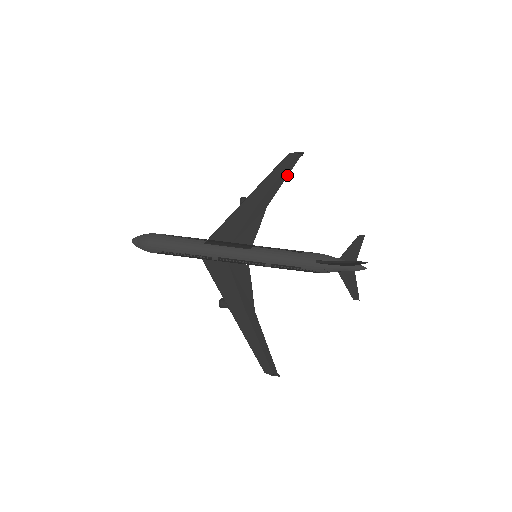
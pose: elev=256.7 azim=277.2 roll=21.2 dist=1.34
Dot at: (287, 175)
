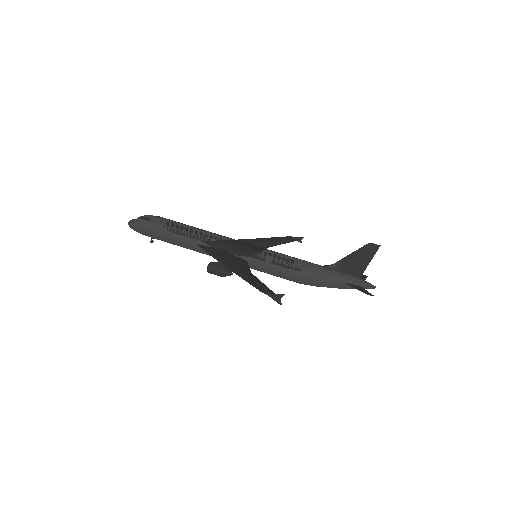
Dot at: (288, 242)
